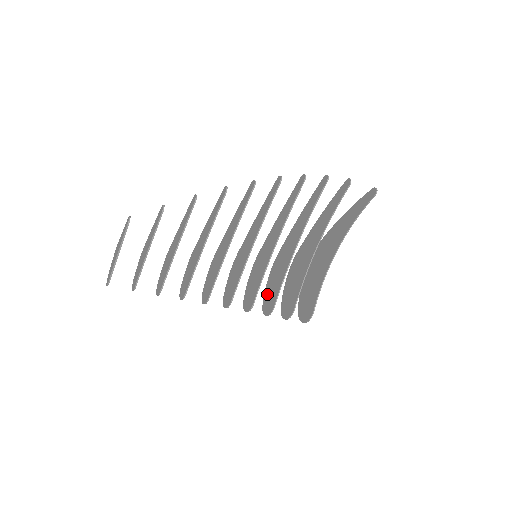
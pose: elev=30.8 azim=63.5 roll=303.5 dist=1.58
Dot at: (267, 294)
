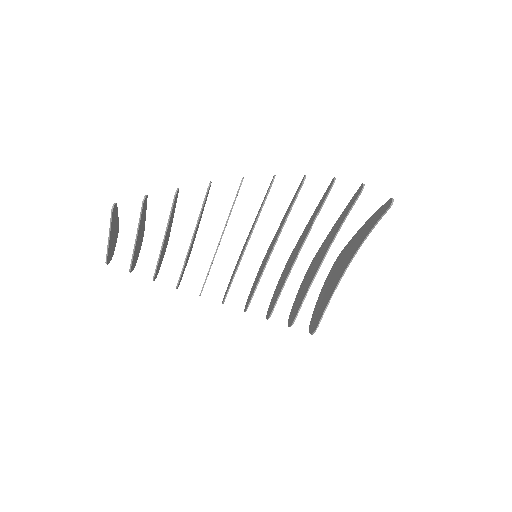
Dot at: (273, 296)
